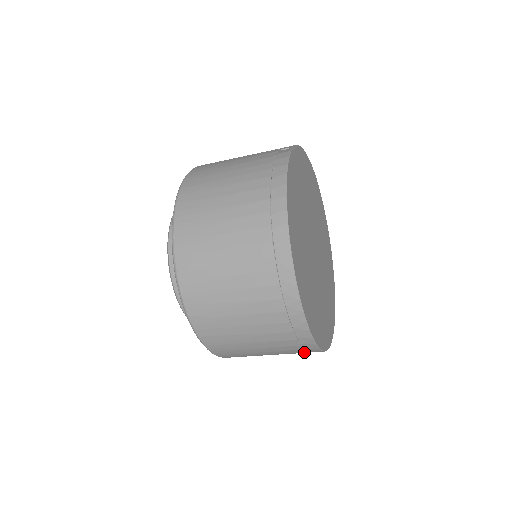
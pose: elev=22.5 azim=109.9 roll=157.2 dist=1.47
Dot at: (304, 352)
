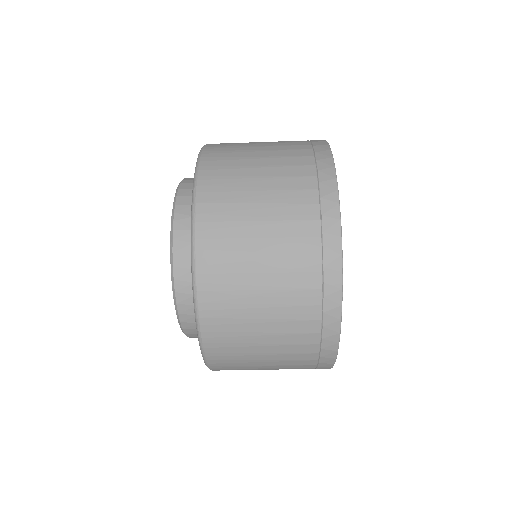
Dot at: (316, 280)
